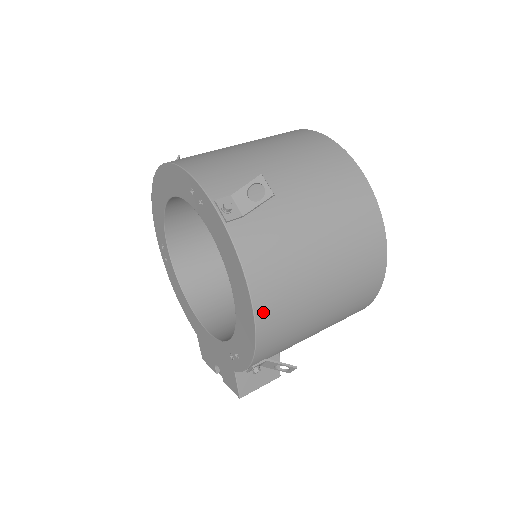
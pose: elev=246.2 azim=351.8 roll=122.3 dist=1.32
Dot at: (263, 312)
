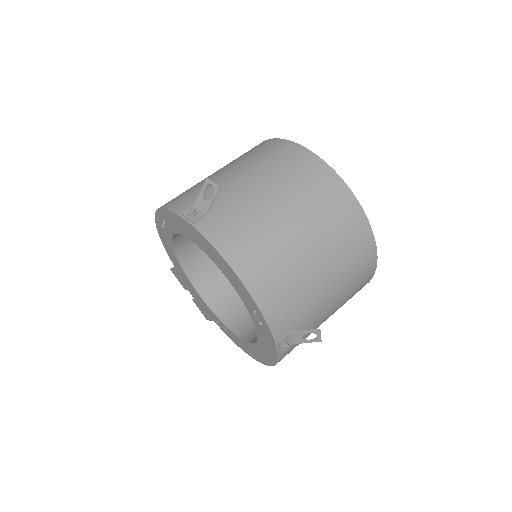
Dot at: occluded
